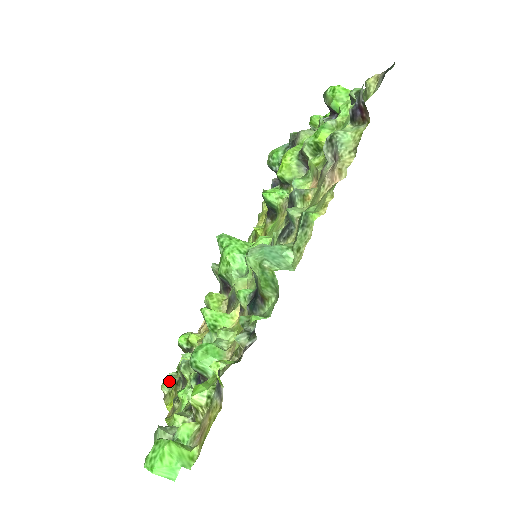
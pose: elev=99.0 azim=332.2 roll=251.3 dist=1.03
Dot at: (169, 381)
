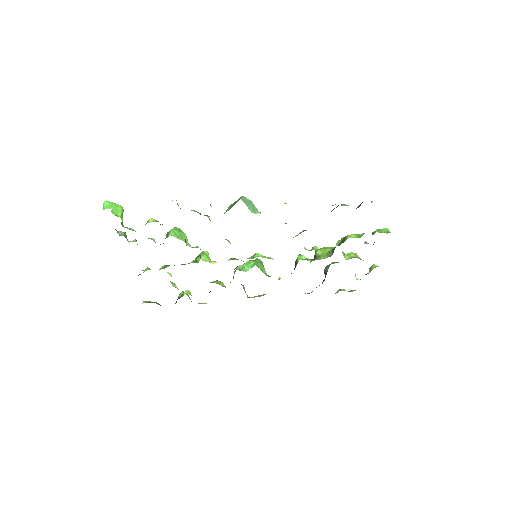
Dot at: (152, 302)
